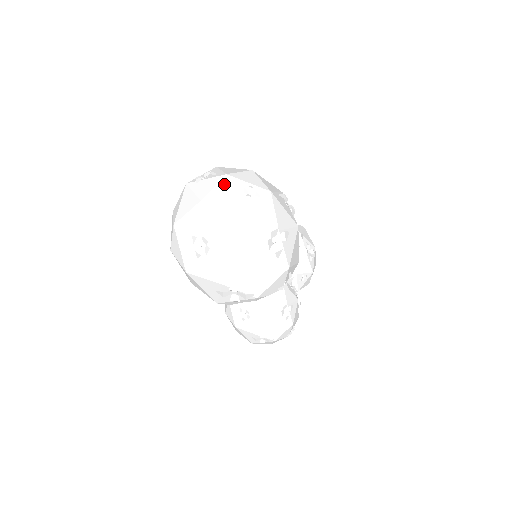
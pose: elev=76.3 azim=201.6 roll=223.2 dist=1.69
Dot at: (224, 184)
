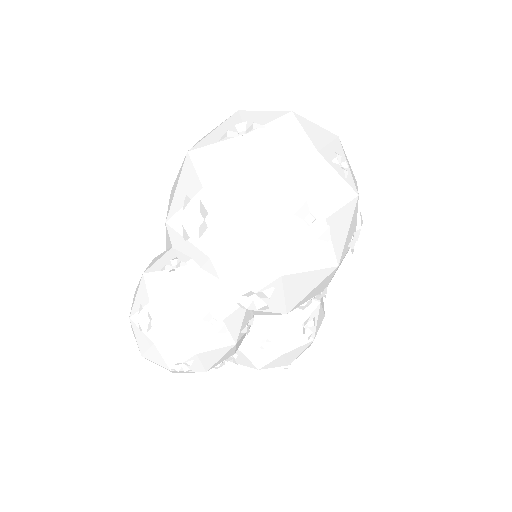
Dot at: (328, 134)
